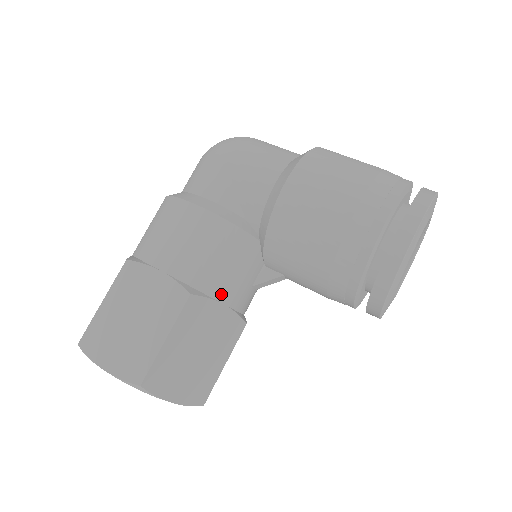
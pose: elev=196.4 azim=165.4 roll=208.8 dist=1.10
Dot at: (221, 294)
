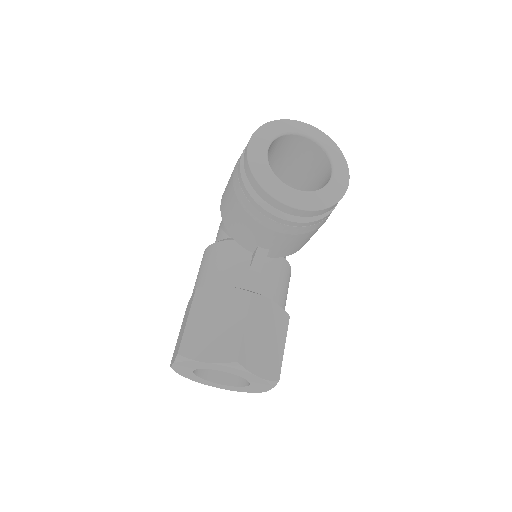
Dot at: (221, 281)
